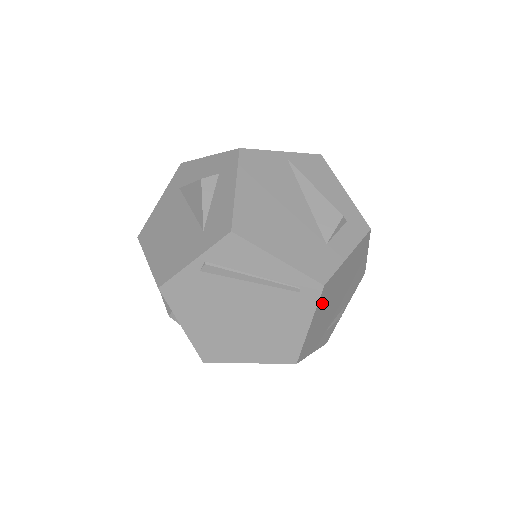
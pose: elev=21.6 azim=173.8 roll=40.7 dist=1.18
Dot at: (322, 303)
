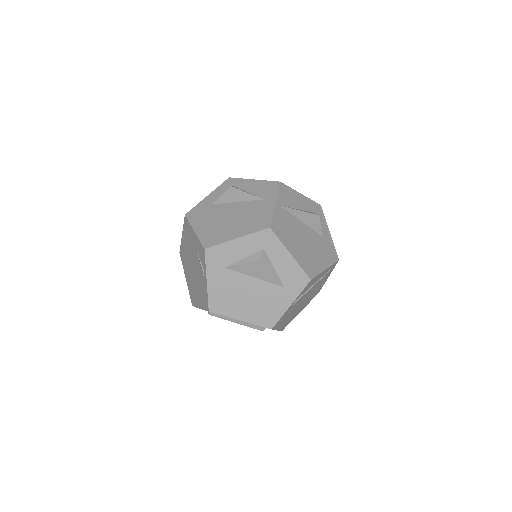
Dot at: occluded
